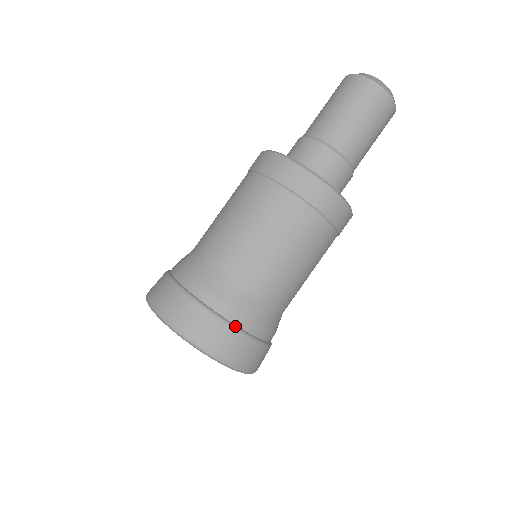
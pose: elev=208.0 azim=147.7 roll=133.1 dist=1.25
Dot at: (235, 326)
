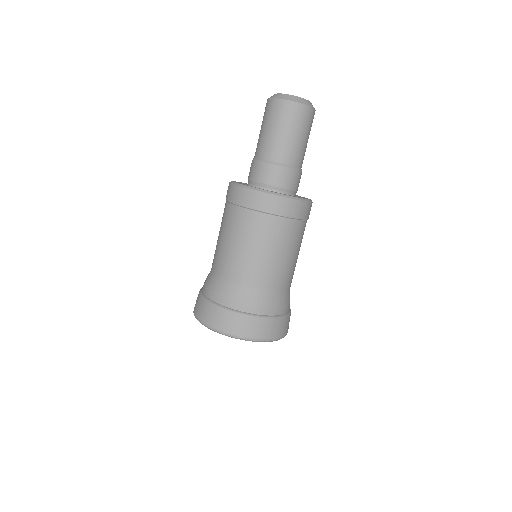
Dot at: (287, 314)
